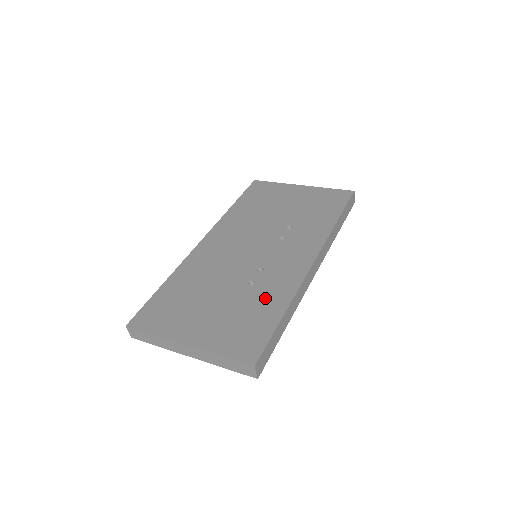
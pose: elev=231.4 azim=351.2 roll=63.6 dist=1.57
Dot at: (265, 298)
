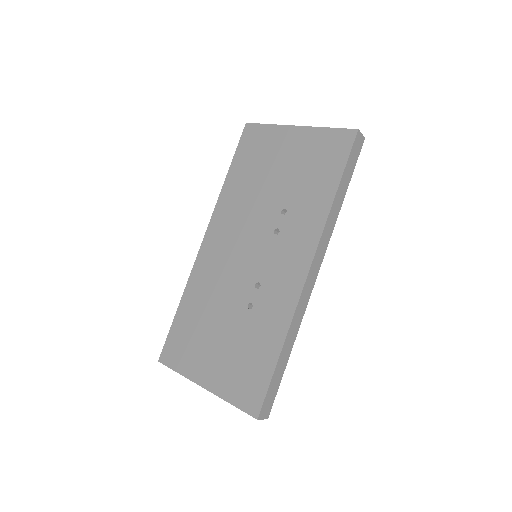
Dot at: (263, 330)
